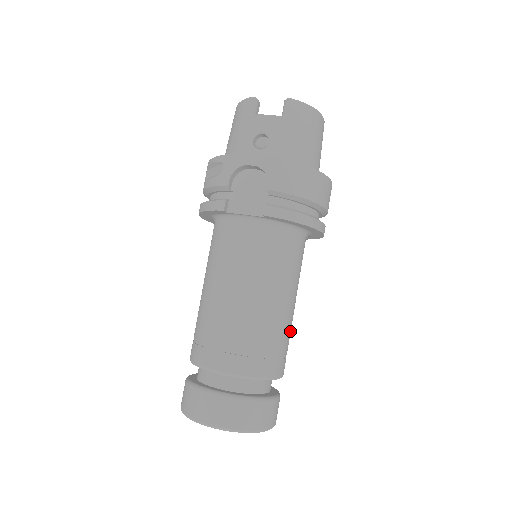
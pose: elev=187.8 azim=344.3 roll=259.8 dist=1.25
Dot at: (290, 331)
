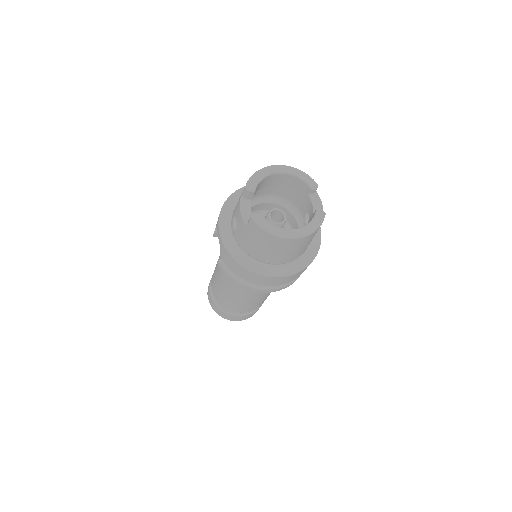
Dot at: (254, 303)
